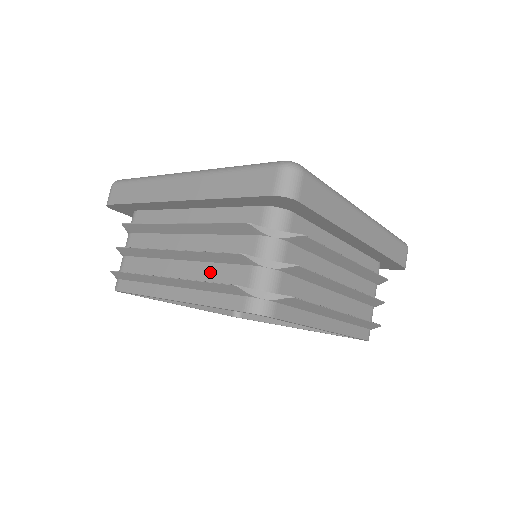
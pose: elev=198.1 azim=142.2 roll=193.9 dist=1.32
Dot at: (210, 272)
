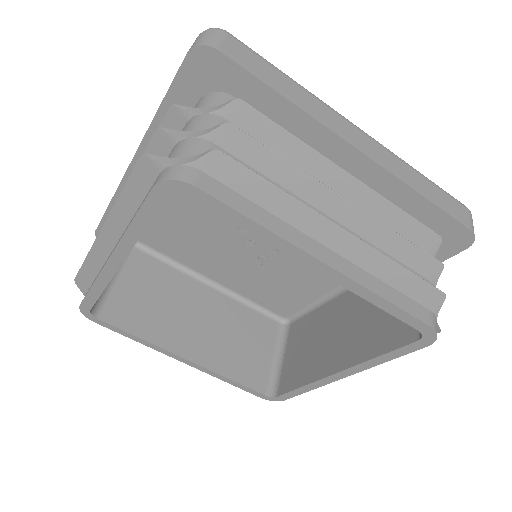
Dot at: occluded
